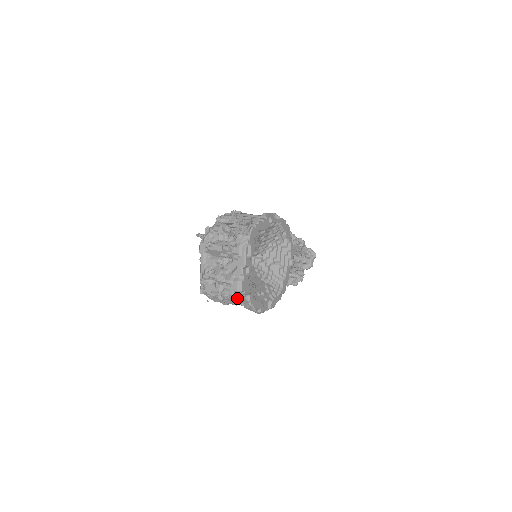
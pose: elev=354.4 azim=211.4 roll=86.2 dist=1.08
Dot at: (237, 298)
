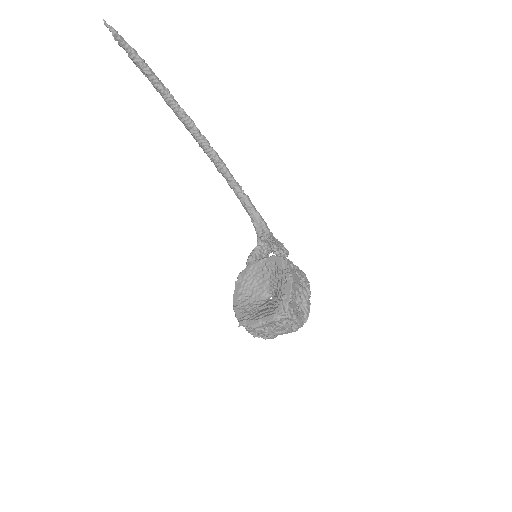
Dot at: (264, 337)
